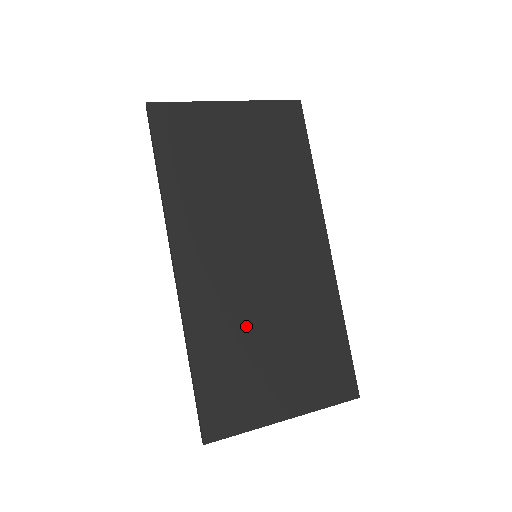
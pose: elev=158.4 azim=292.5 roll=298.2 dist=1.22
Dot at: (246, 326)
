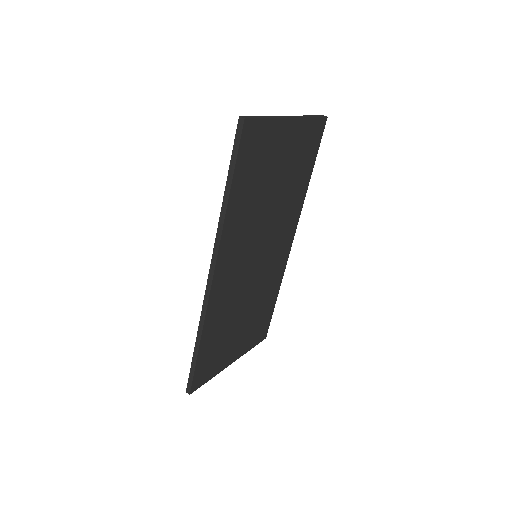
Dot at: (235, 311)
